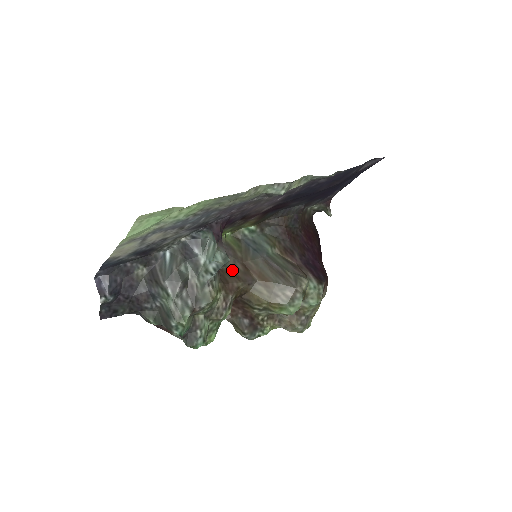
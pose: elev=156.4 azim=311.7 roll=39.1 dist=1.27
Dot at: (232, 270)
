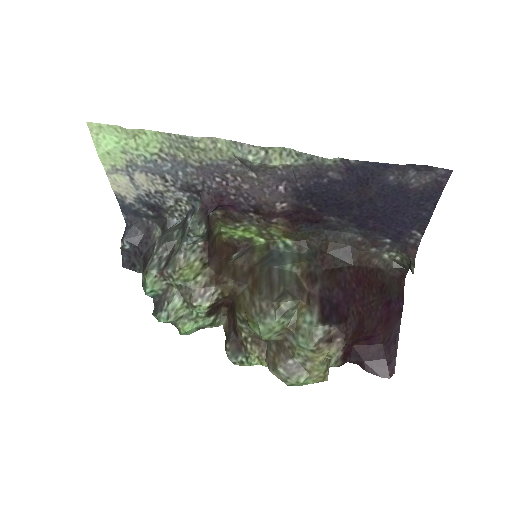
Dot at: (235, 267)
